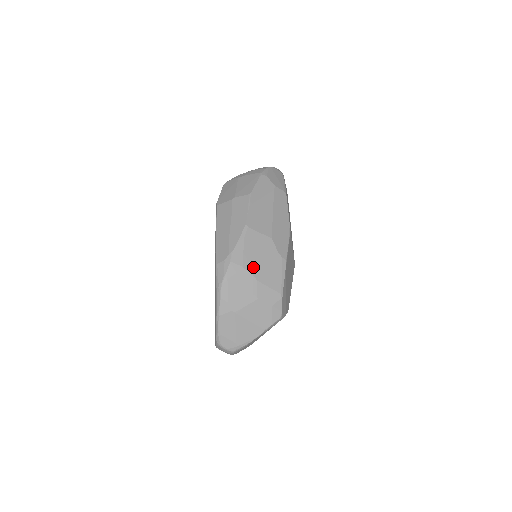
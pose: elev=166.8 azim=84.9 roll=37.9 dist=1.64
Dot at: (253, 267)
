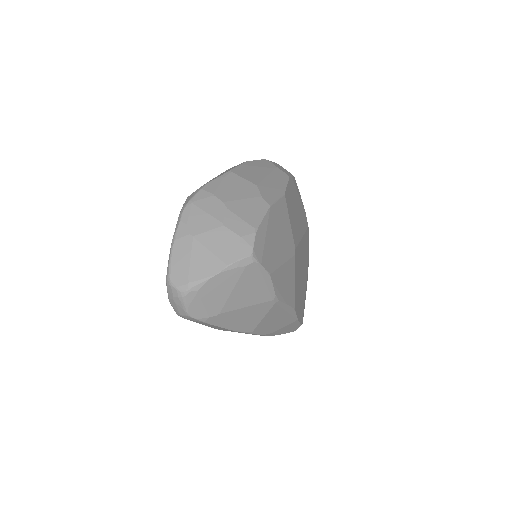
Dot at: (226, 198)
